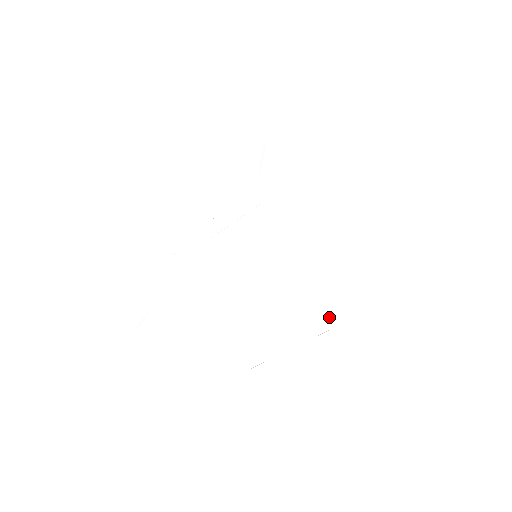
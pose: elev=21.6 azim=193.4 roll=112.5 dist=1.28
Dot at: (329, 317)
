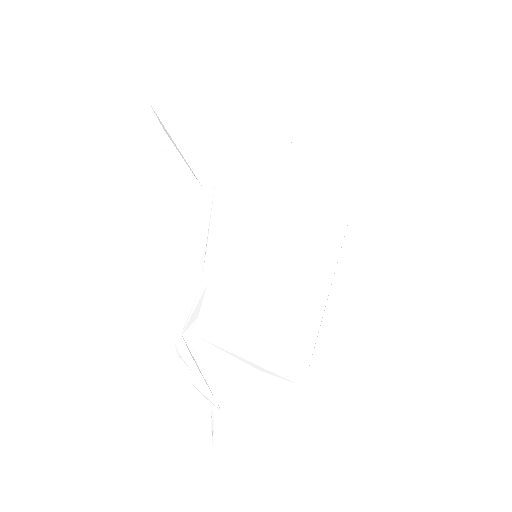
Dot at: (334, 252)
